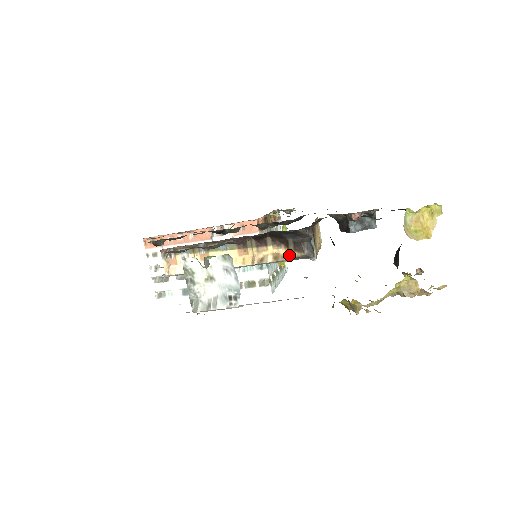
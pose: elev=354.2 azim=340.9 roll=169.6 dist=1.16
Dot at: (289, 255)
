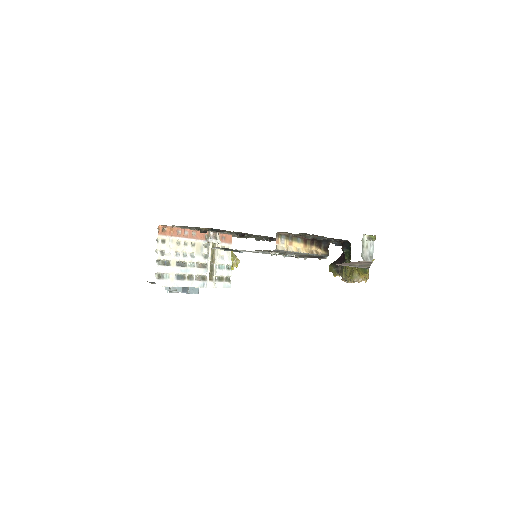
Dot at: (322, 252)
